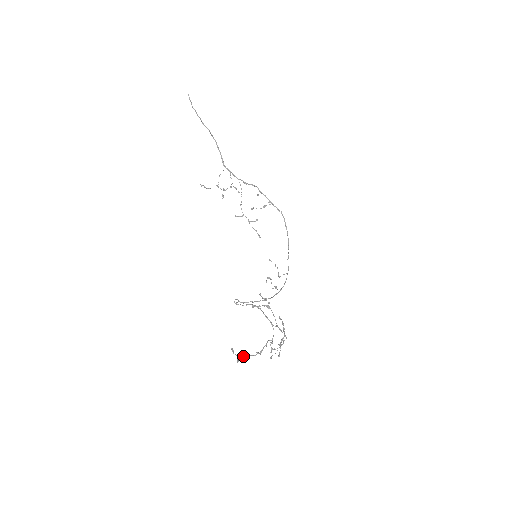
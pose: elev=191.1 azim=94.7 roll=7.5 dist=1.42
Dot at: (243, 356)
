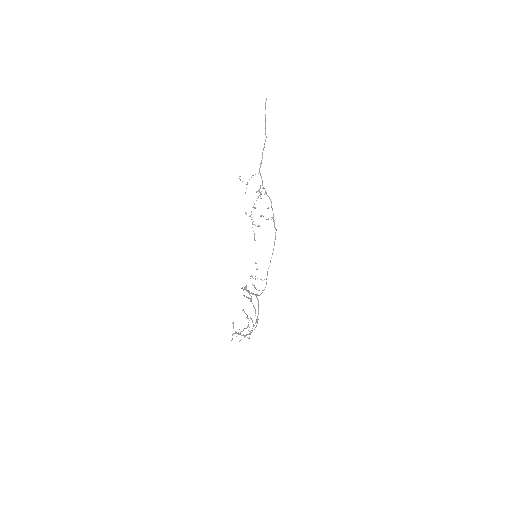
Dot at: (237, 333)
